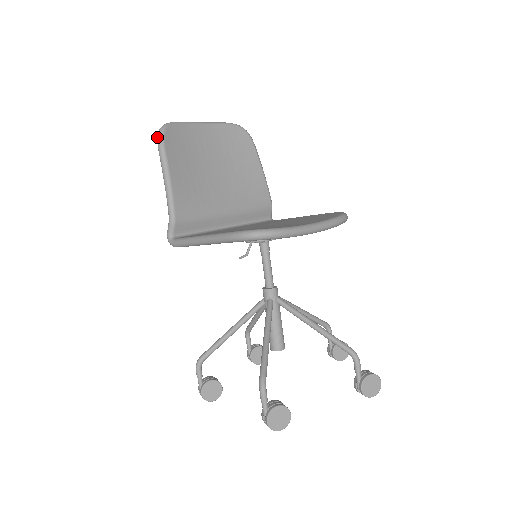
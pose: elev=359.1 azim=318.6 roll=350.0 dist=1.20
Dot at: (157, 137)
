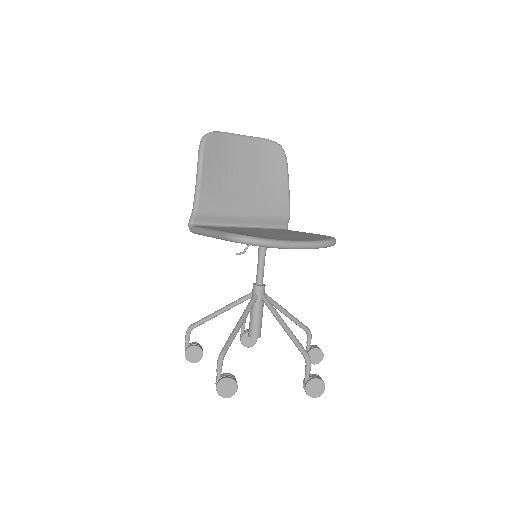
Dot at: (200, 142)
